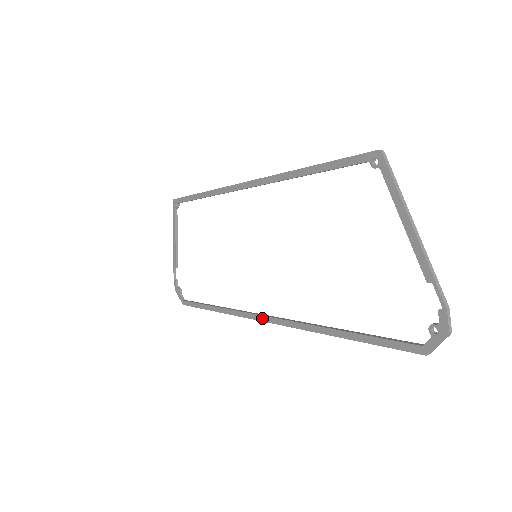
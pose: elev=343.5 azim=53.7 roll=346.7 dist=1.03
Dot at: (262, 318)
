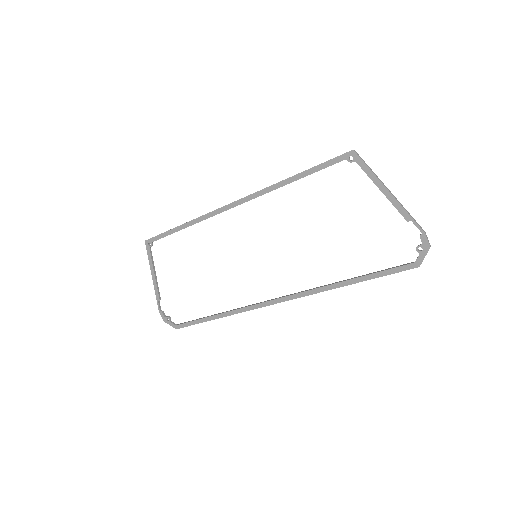
Dot at: (274, 302)
